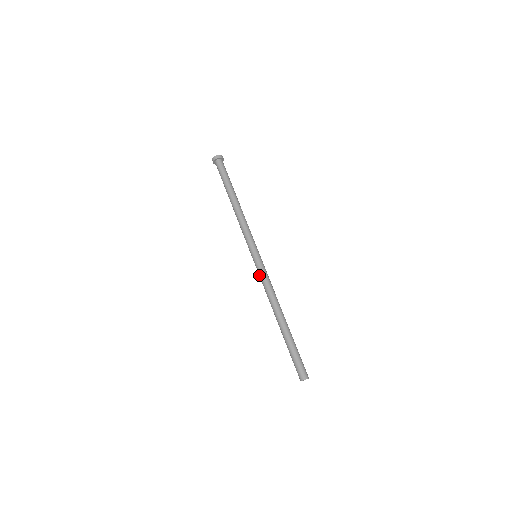
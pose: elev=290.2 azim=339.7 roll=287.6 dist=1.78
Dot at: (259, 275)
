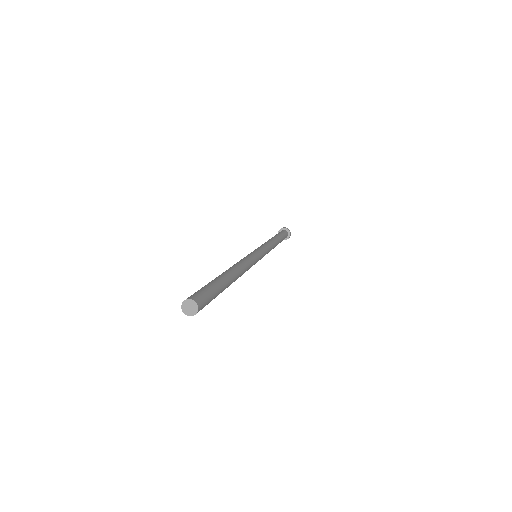
Dot at: occluded
